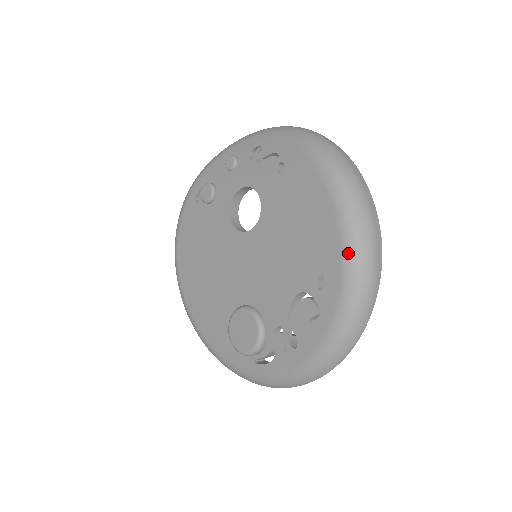
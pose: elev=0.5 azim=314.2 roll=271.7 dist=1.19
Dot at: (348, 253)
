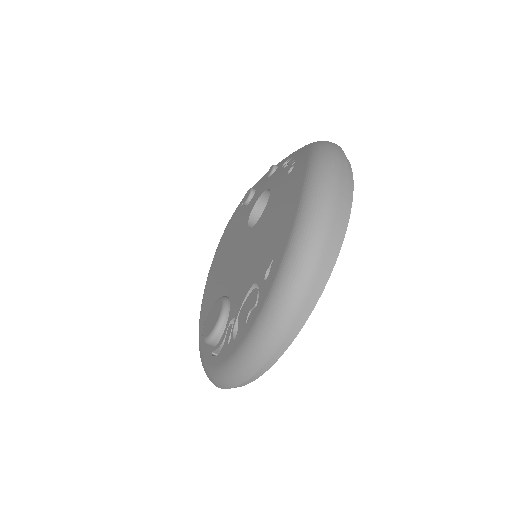
Dot at: (292, 242)
